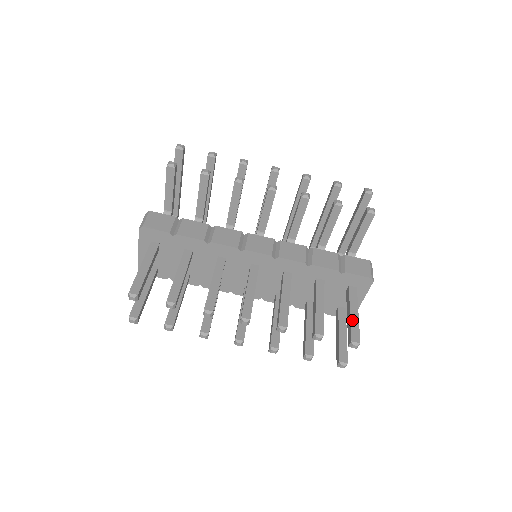
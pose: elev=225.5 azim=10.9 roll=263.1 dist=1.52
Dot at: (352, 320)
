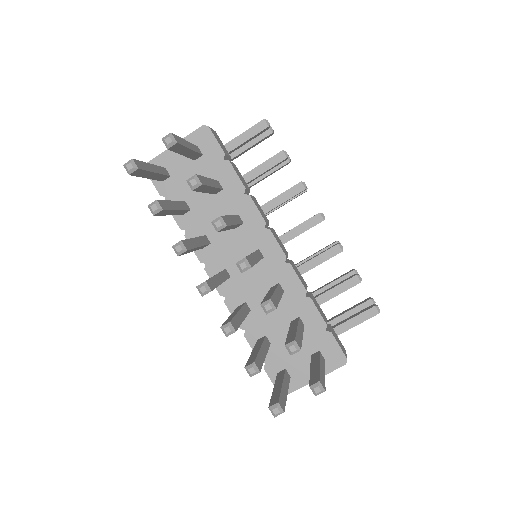
Dot at: (321, 370)
